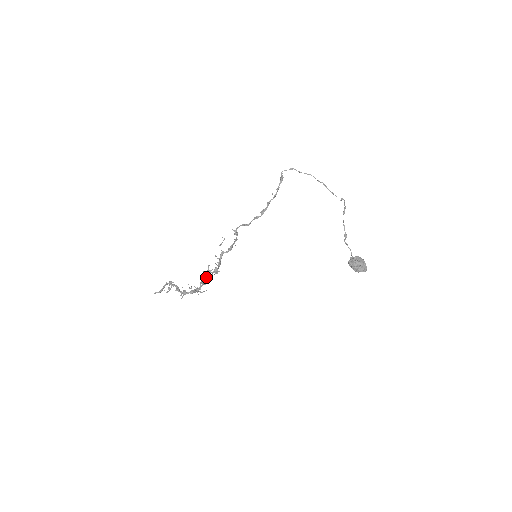
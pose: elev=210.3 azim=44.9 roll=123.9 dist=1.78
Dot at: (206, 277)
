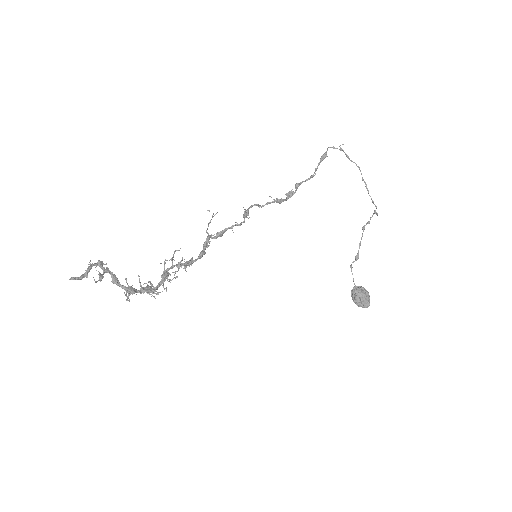
Dot at: (169, 269)
